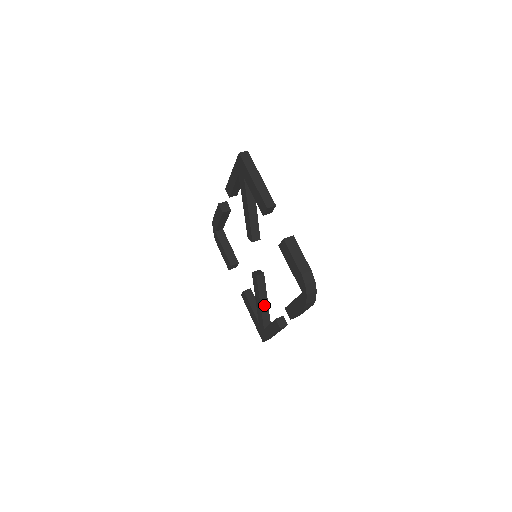
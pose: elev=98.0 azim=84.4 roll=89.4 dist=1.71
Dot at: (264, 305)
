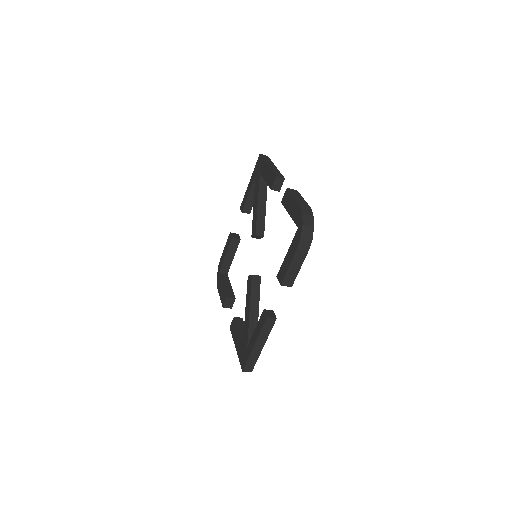
Dot at: (254, 315)
